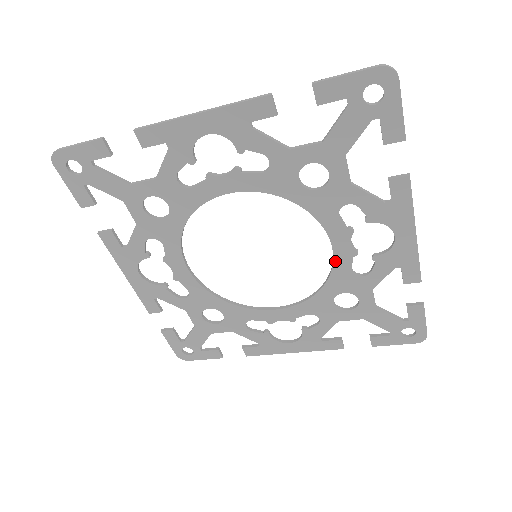
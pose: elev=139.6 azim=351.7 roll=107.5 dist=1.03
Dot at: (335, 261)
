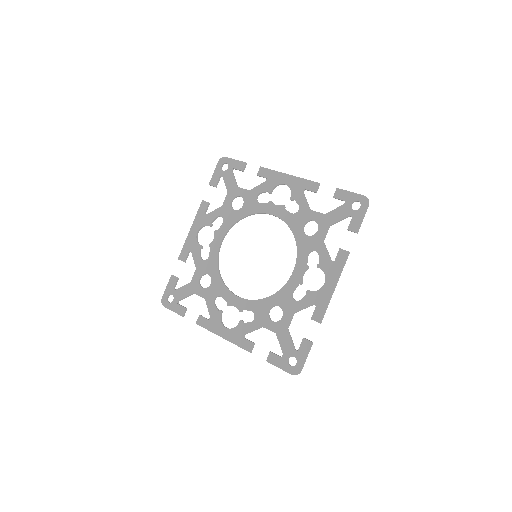
Dot at: (289, 281)
